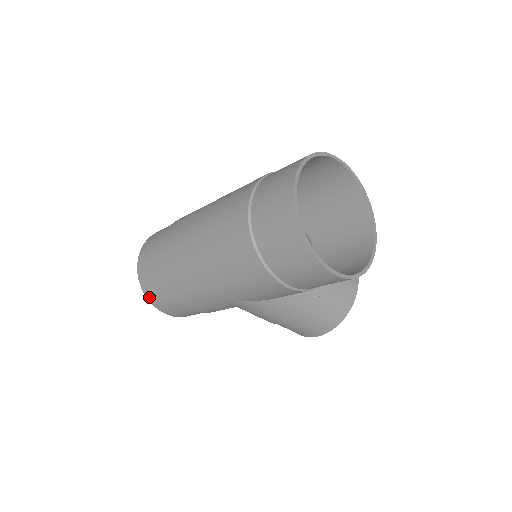
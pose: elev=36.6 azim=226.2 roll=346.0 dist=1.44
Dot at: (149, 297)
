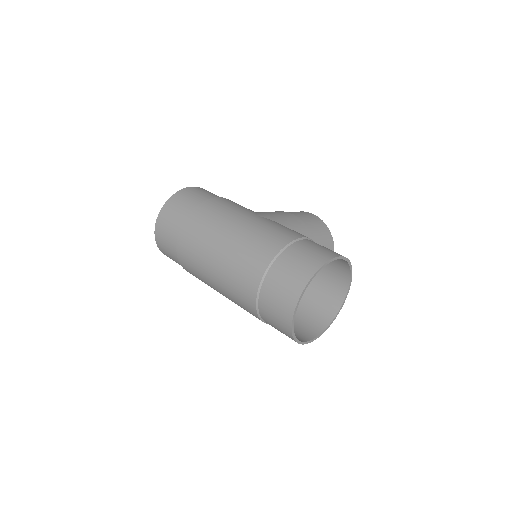
Dot at: occluded
